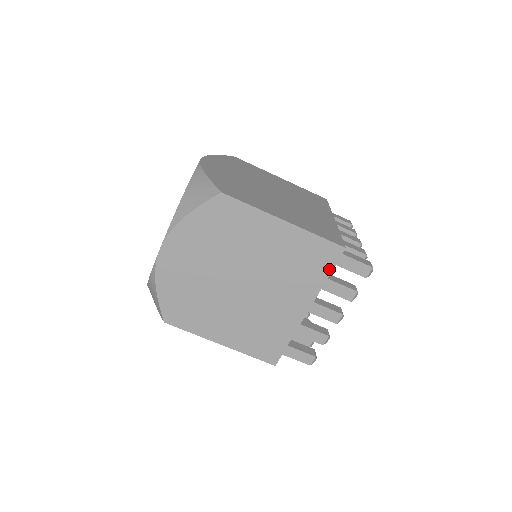
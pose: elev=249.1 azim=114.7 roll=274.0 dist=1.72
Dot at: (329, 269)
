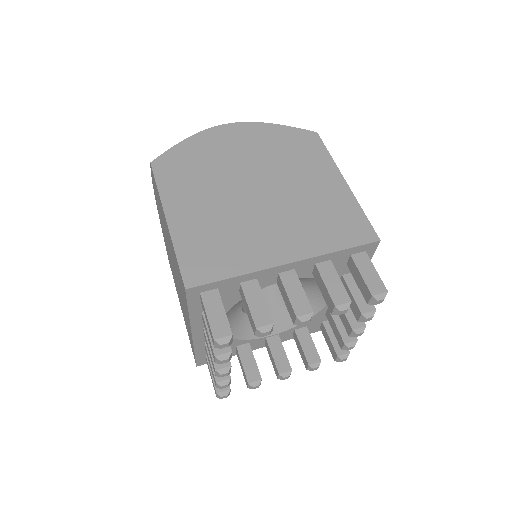
Dot at: (348, 245)
